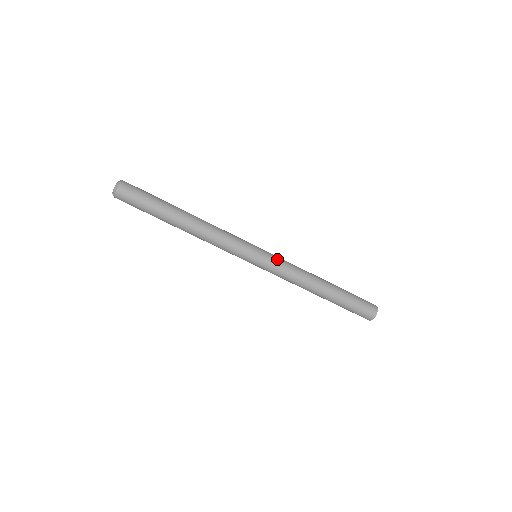
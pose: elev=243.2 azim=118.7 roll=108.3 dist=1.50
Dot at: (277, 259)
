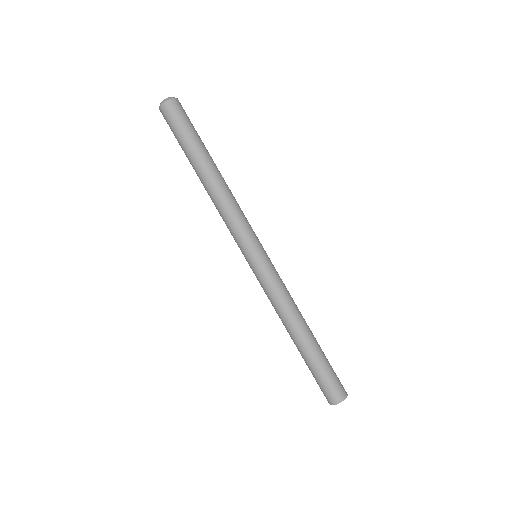
Dot at: (269, 276)
